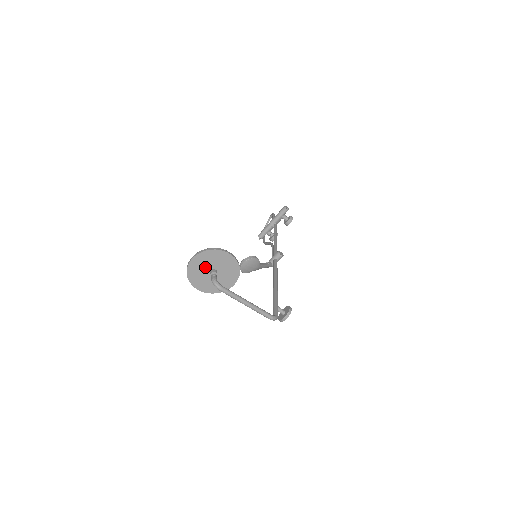
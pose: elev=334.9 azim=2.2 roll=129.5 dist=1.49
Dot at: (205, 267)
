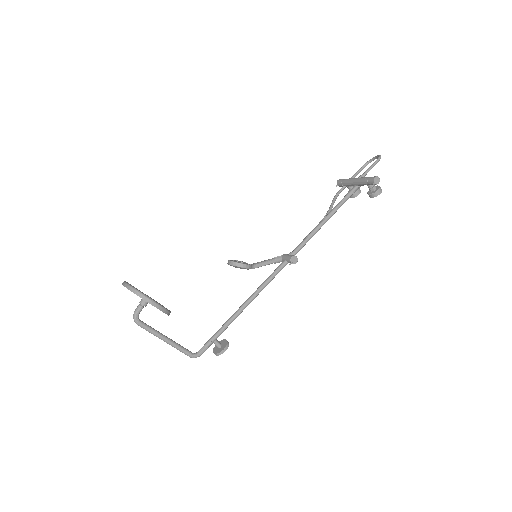
Dot at: occluded
